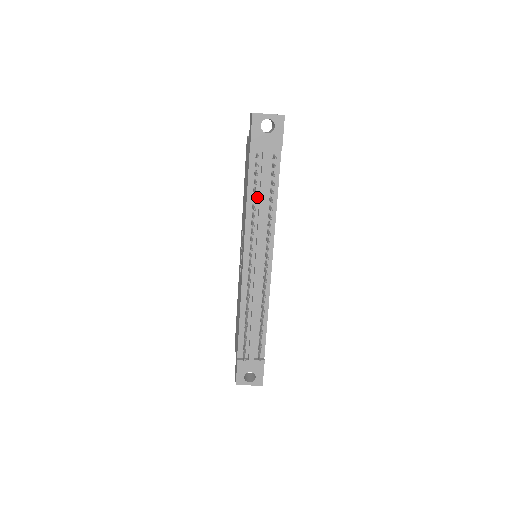
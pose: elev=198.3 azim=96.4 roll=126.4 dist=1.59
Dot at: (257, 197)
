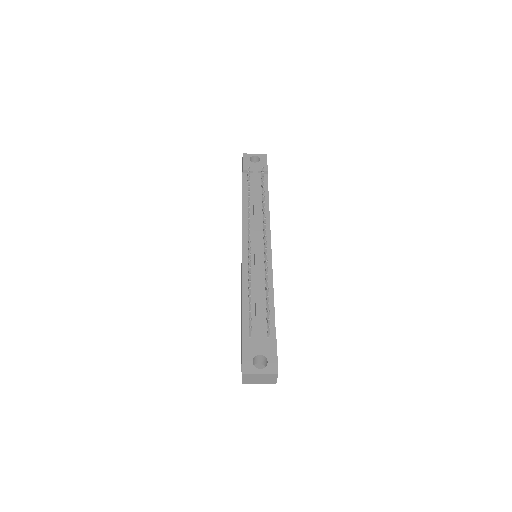
Dot at: (251, 200)
